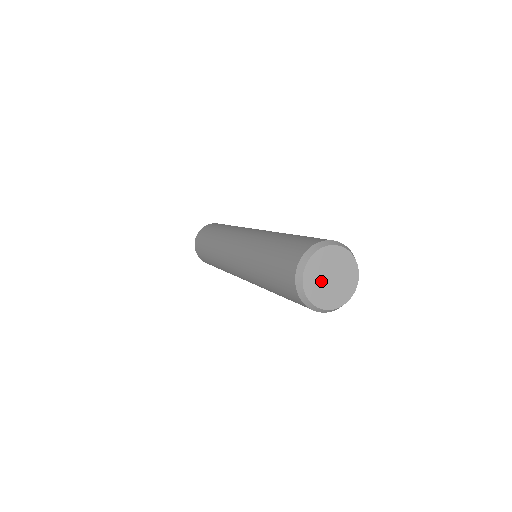
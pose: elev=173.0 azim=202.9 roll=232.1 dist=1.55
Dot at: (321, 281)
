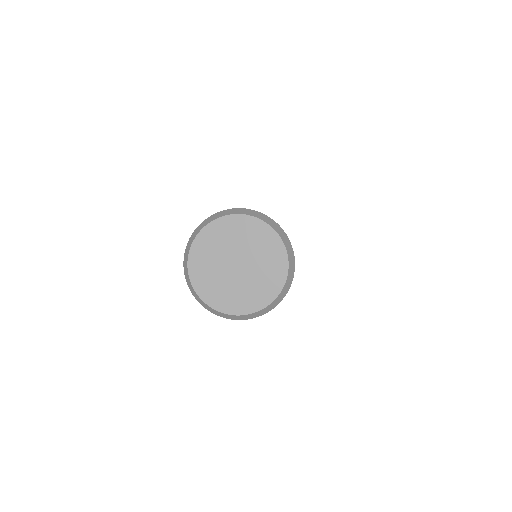
Dot at: (219, 264)
